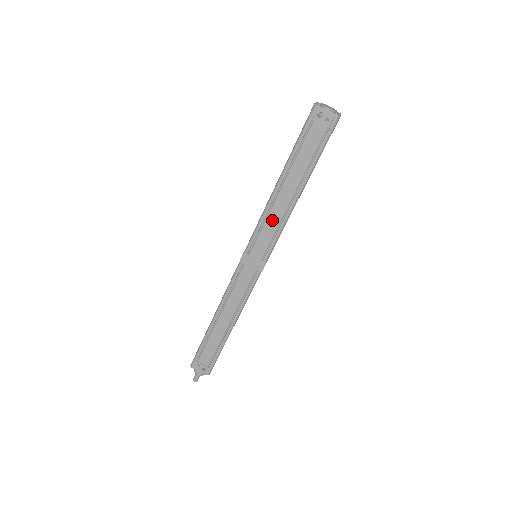
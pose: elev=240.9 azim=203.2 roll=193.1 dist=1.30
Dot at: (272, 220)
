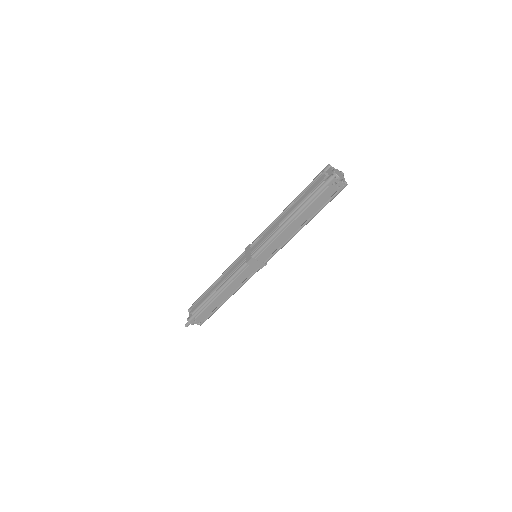
Dot at: (279, 241)
